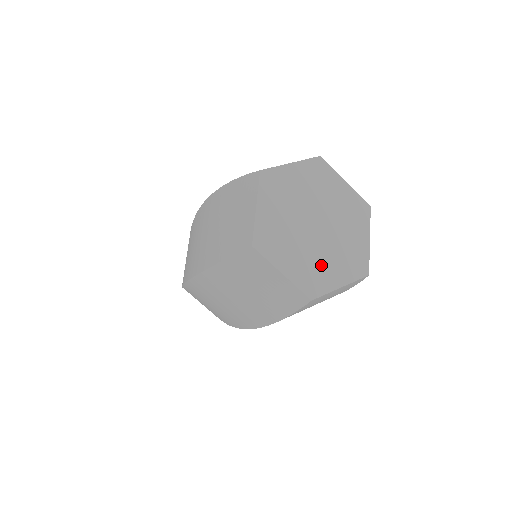
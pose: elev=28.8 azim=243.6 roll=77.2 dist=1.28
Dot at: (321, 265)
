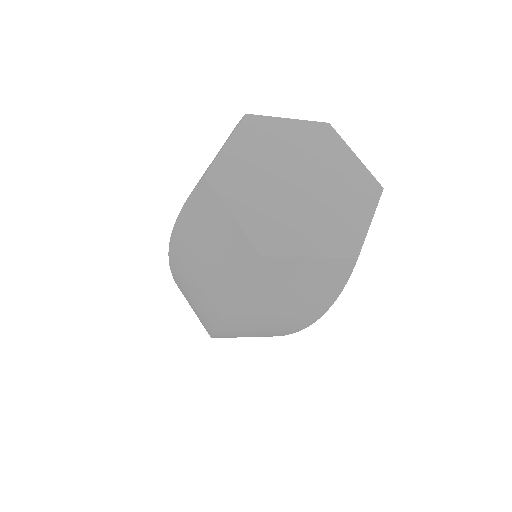
Dot at: (290, 224)
